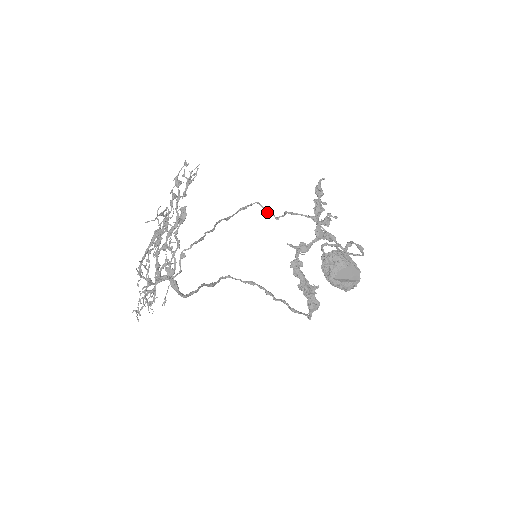
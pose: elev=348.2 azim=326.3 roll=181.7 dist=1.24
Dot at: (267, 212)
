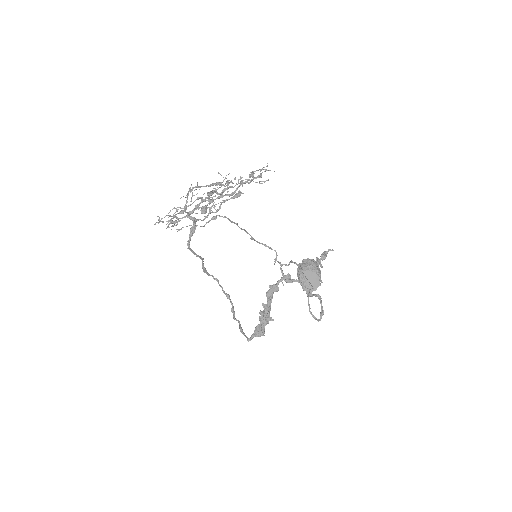
Dot at: occluded
